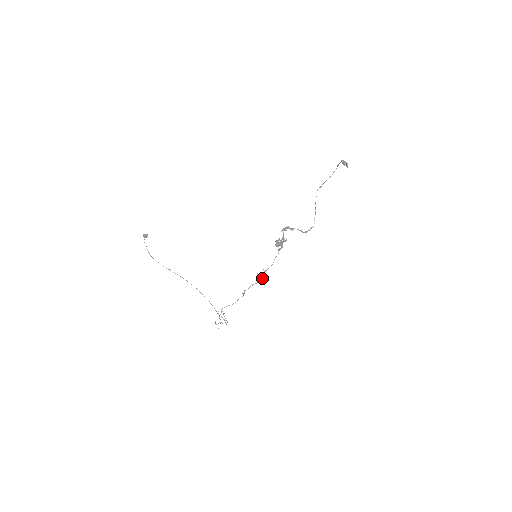
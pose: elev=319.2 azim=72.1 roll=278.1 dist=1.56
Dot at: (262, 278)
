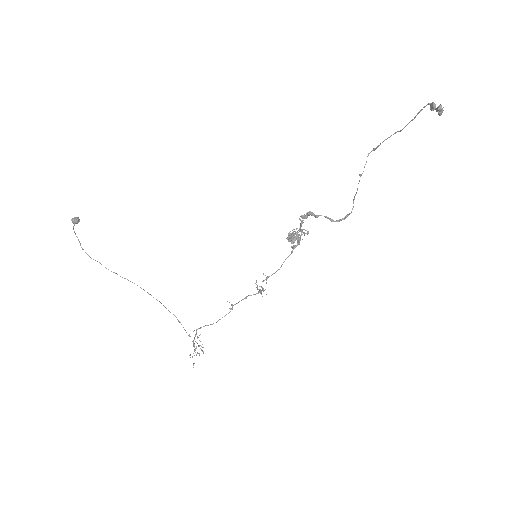
Dot at: (262, 288)
